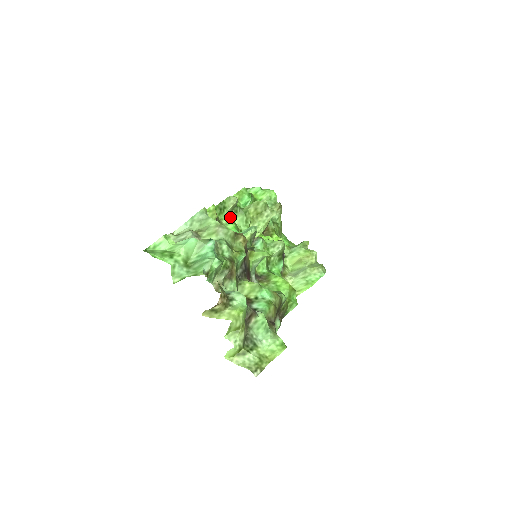
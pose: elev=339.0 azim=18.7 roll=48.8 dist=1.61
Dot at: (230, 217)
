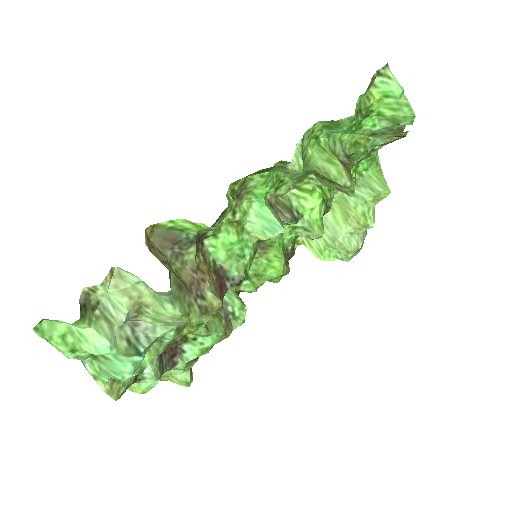
Dot at: (278, 162)
